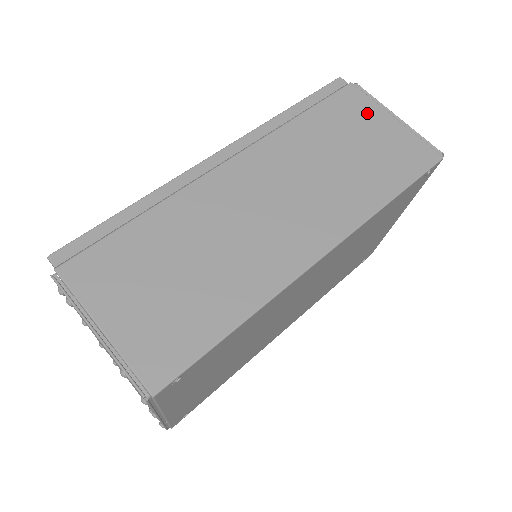
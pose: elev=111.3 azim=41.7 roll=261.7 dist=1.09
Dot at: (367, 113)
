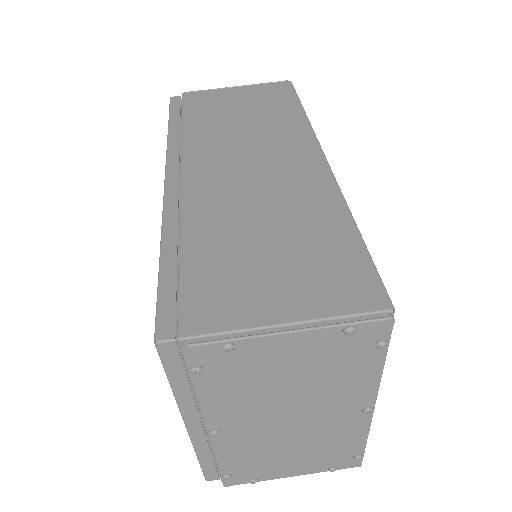
Dot at: (218, 96)
